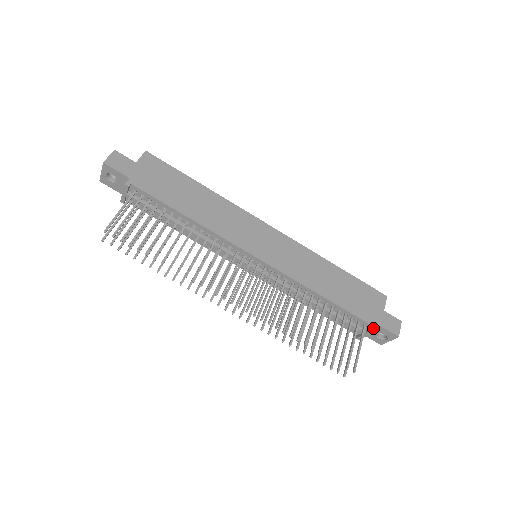
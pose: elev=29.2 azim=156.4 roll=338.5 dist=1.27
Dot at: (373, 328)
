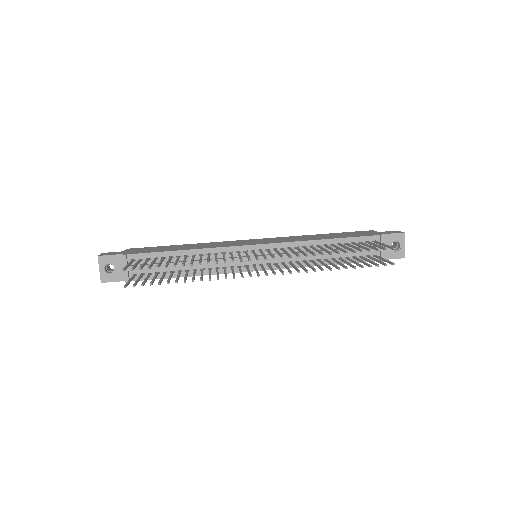
Dot at: (380, 235)
